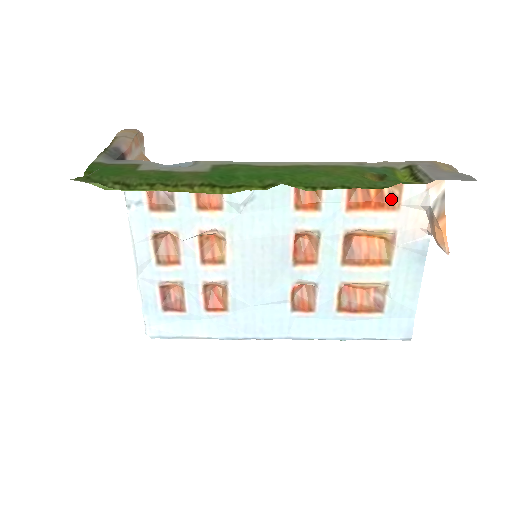
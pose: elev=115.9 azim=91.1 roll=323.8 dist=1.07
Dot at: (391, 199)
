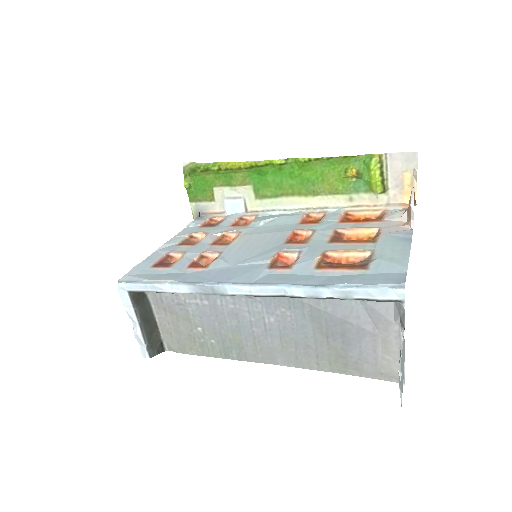
Dot at: (376, 220)
